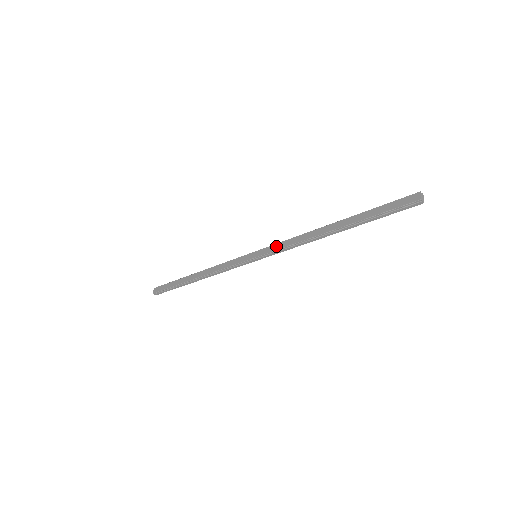
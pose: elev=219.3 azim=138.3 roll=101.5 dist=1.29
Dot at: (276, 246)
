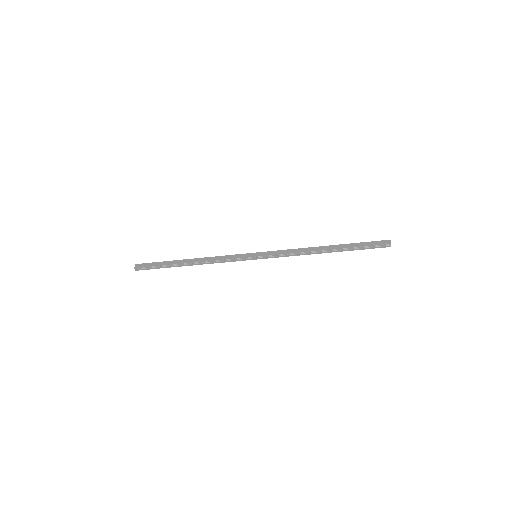
Dot at: (277, 252)
